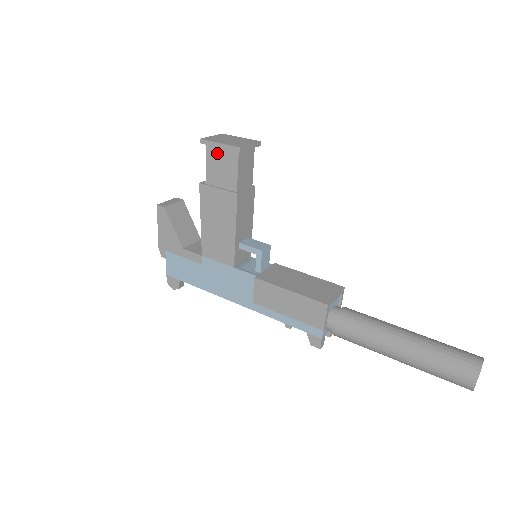
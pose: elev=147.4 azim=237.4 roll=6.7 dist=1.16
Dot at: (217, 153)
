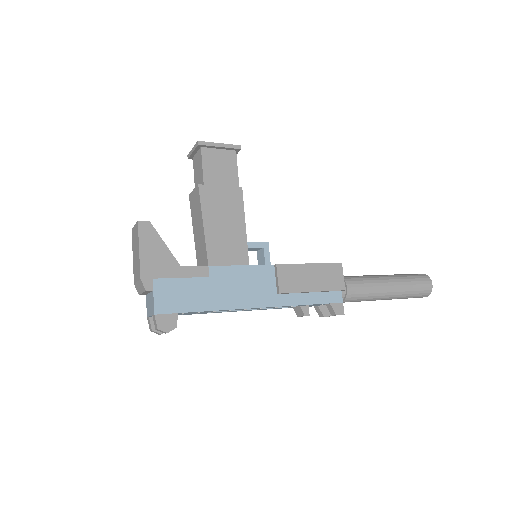
Dot at: (214, 155)
